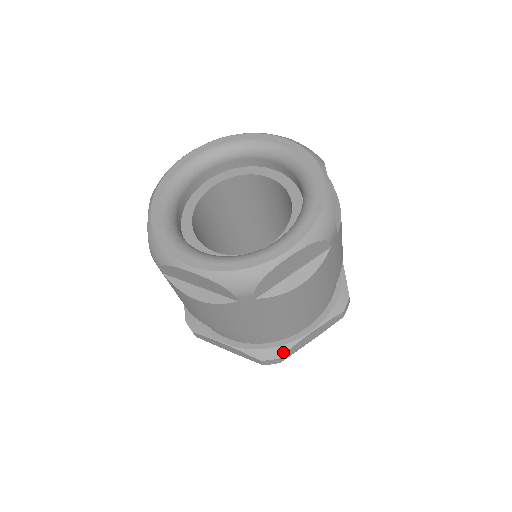
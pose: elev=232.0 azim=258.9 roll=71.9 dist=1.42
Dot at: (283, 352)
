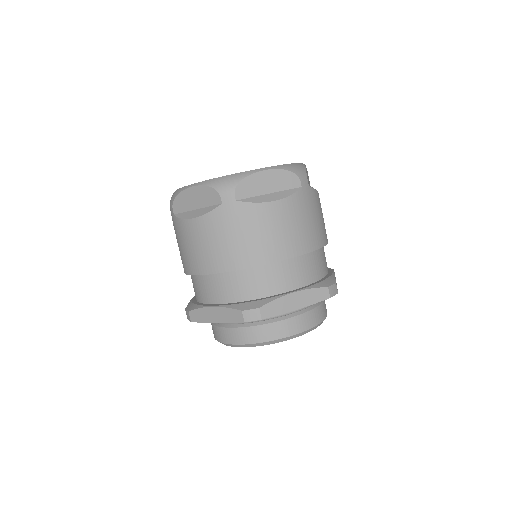
Dot at: (264, 303)
